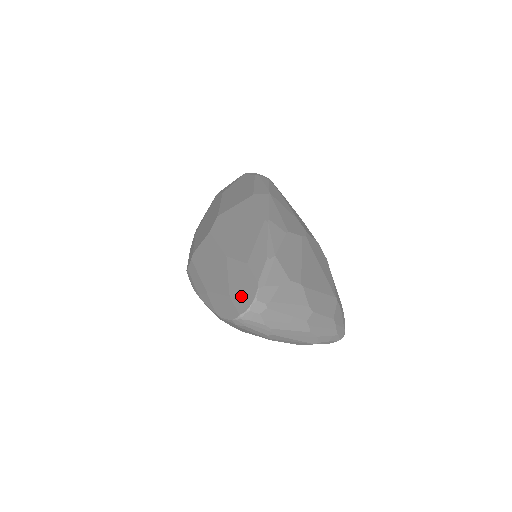
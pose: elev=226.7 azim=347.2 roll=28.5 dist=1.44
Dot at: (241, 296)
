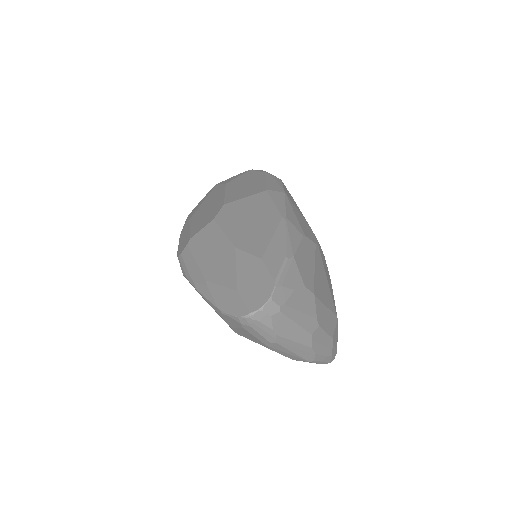
Dot at: (253, 292)
